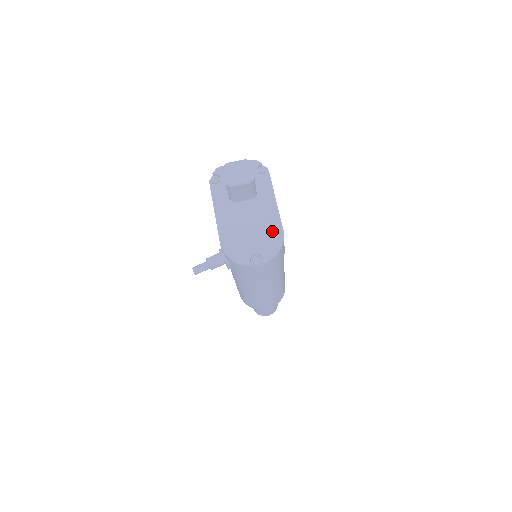
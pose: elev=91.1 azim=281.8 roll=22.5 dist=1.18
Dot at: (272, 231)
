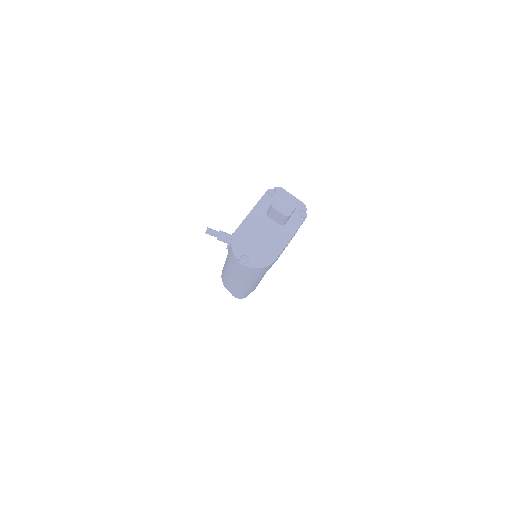
Dot at: (270, 253)
